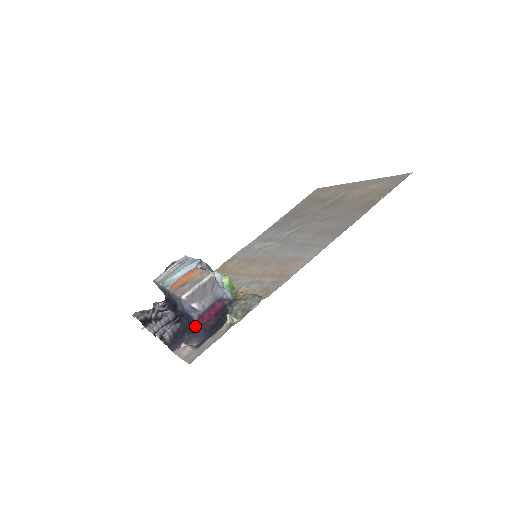
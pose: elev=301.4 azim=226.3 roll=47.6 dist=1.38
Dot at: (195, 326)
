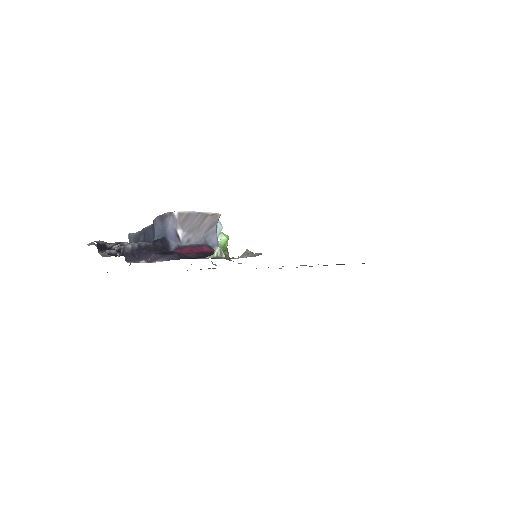
Dot at: (168, 252)
